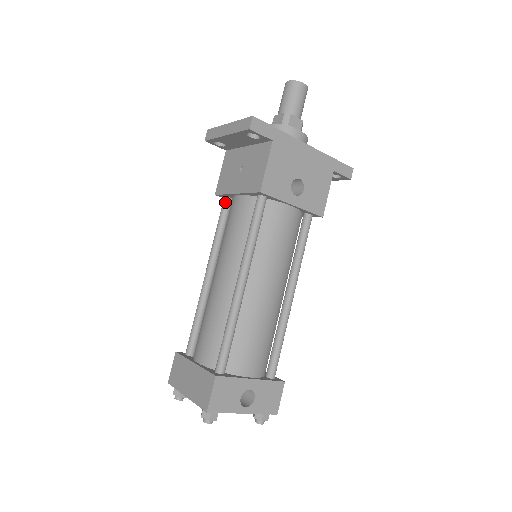
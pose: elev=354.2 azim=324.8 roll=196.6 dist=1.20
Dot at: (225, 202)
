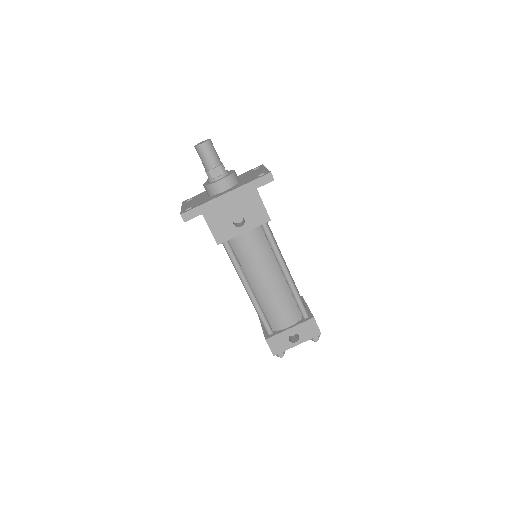
Dot at: occluded
